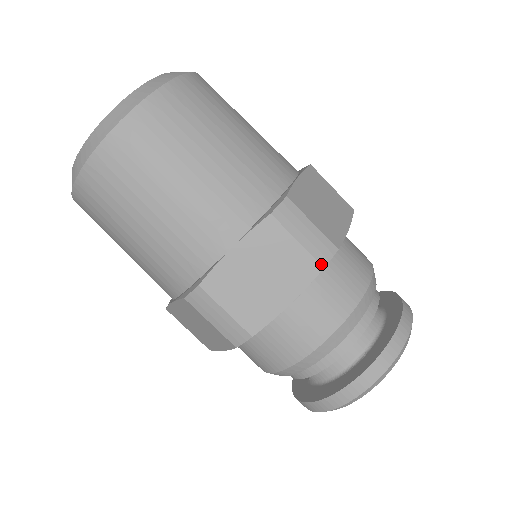
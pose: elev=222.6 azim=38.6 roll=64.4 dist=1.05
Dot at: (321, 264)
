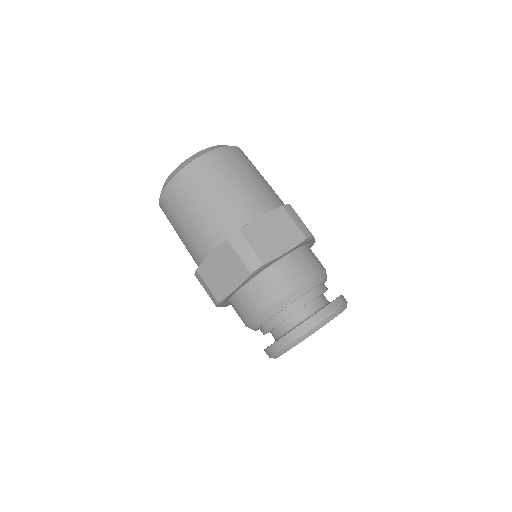
Dot at: (250, 271)
